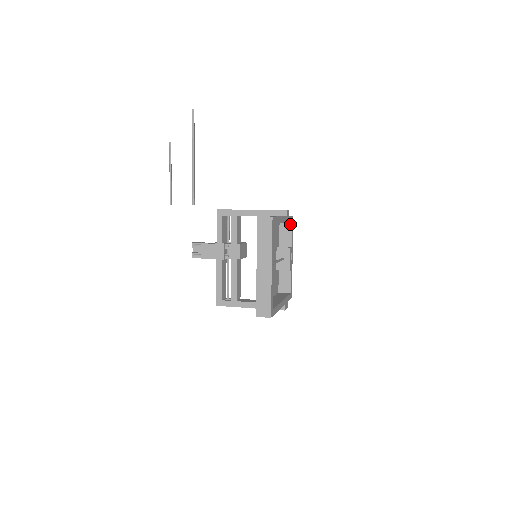
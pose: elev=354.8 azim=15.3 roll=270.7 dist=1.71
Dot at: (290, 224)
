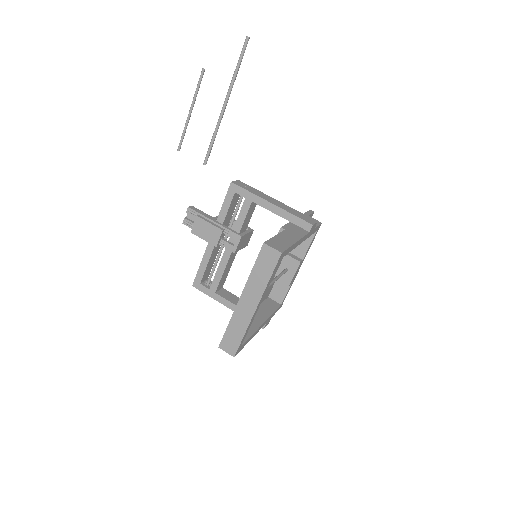
Dot at: occluded
